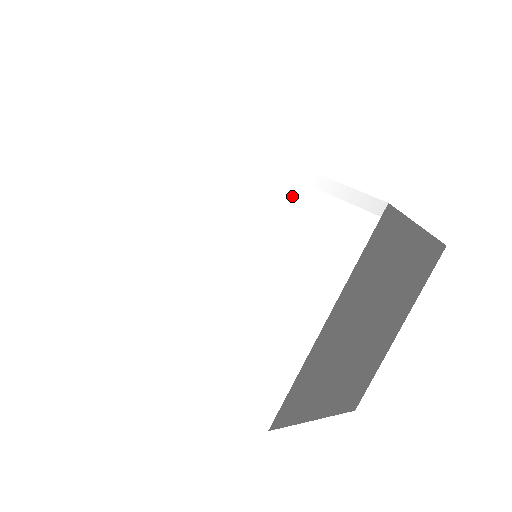
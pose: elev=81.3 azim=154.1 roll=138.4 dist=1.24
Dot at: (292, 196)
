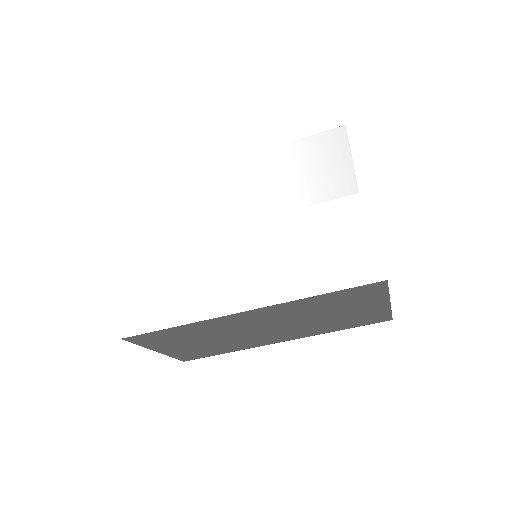
Dot at: (283, 161)
